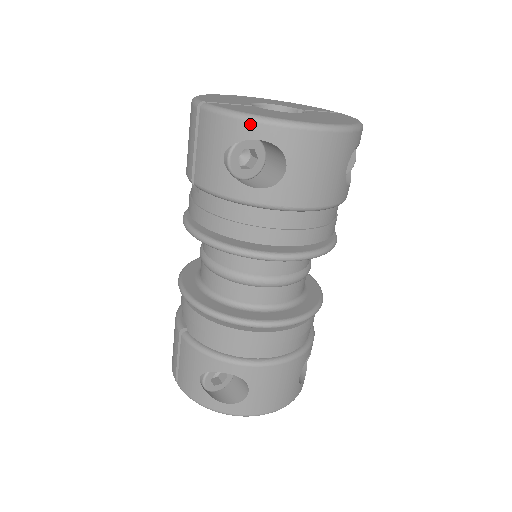
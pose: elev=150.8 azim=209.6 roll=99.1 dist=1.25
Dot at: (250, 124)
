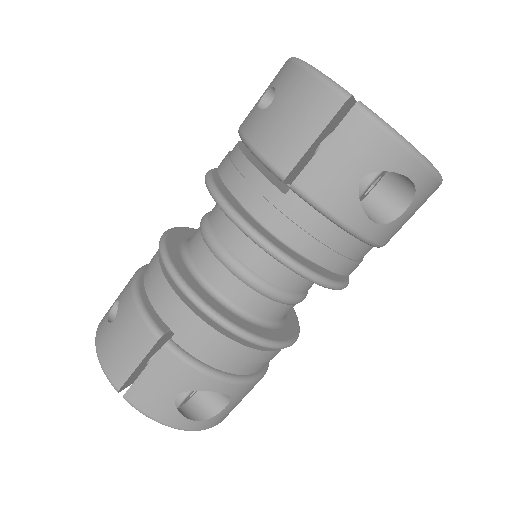
Dot at: (413, 159)
